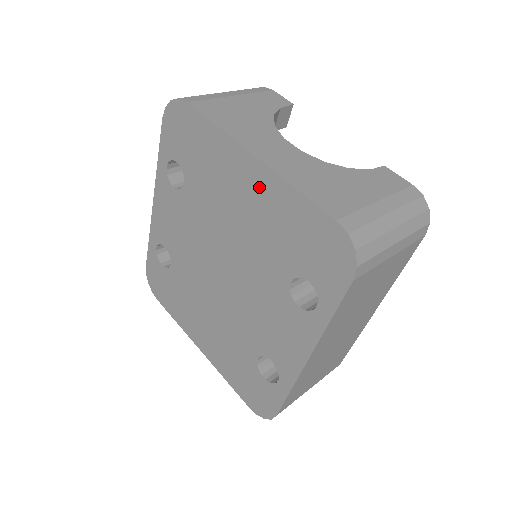
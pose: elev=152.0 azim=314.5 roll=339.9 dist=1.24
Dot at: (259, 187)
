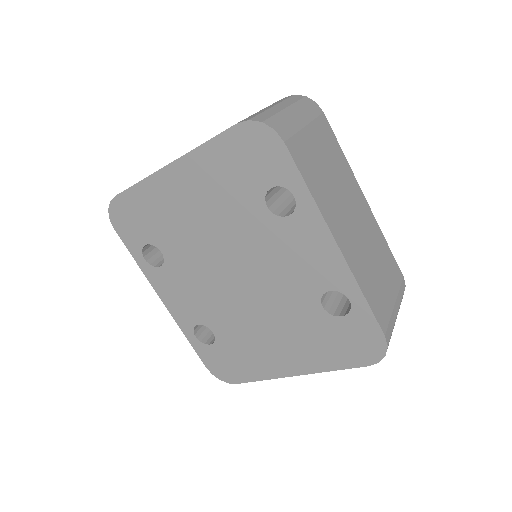
Dot at: (190, 178)
